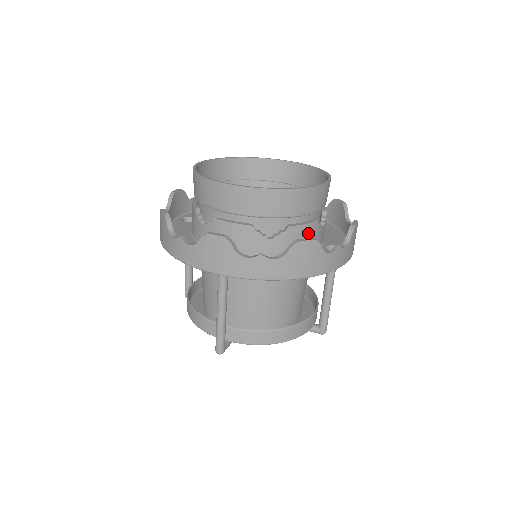
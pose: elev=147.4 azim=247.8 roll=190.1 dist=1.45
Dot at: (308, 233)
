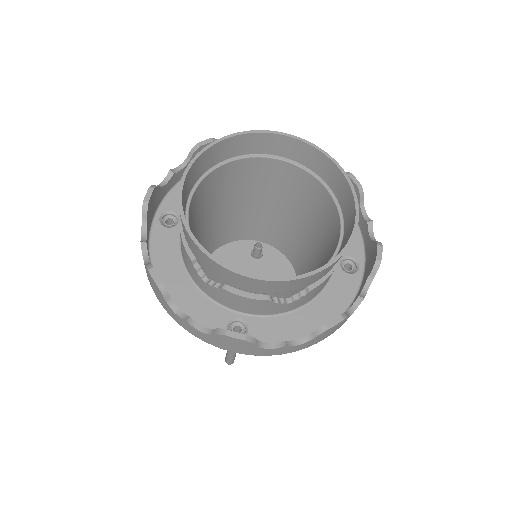
Dot at: (328, 278)
